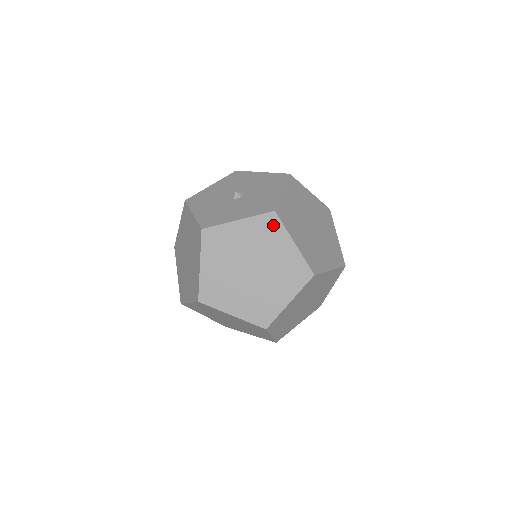
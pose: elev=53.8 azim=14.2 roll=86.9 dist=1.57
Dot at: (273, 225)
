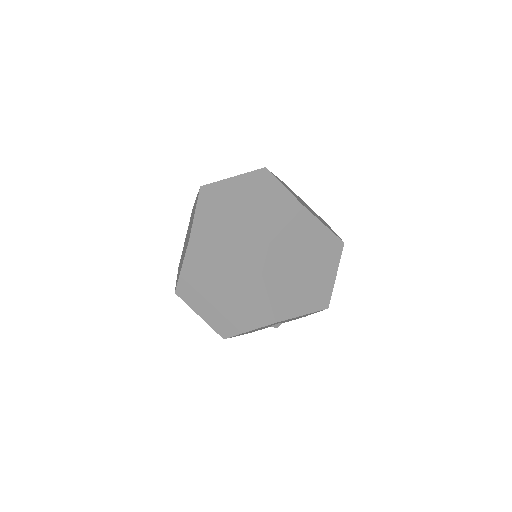
Dot at: (264, 176)
